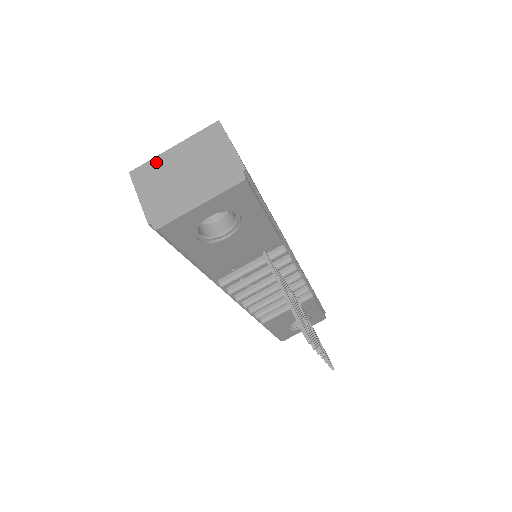
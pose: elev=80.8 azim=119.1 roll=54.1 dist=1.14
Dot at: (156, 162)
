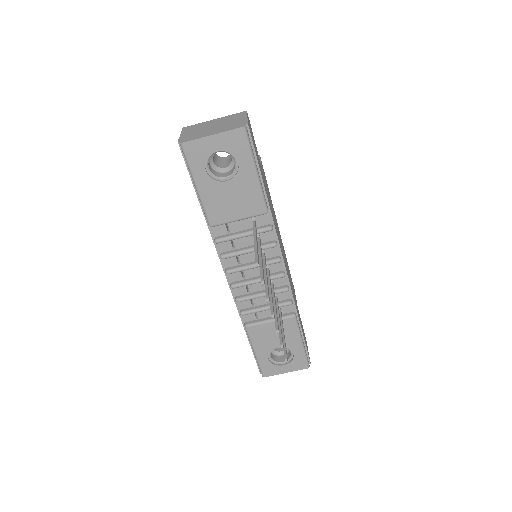
Dot at: (200, 124)
